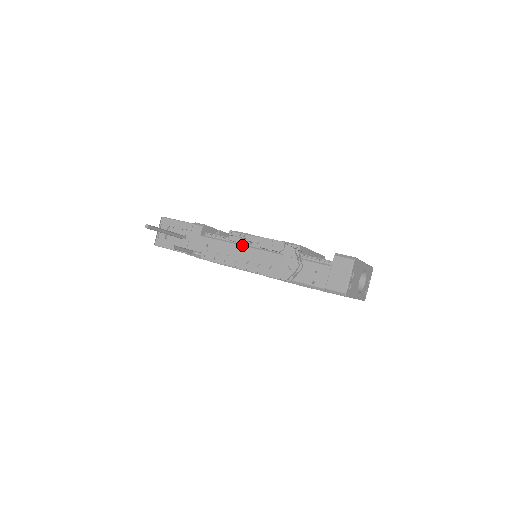
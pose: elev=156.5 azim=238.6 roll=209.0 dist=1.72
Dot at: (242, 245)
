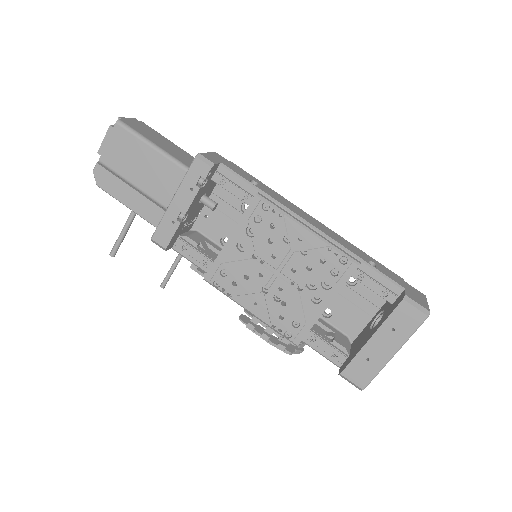
Dot at: occluded
